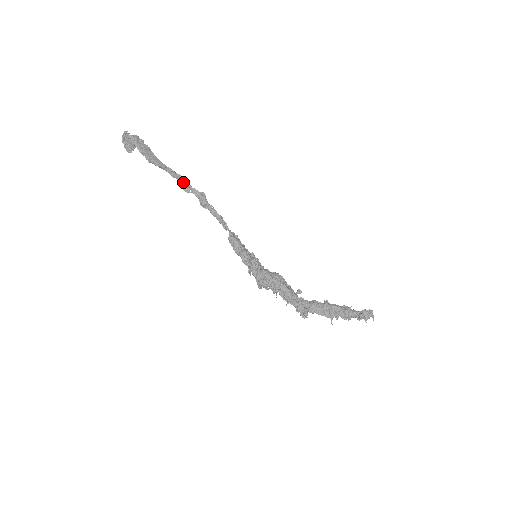
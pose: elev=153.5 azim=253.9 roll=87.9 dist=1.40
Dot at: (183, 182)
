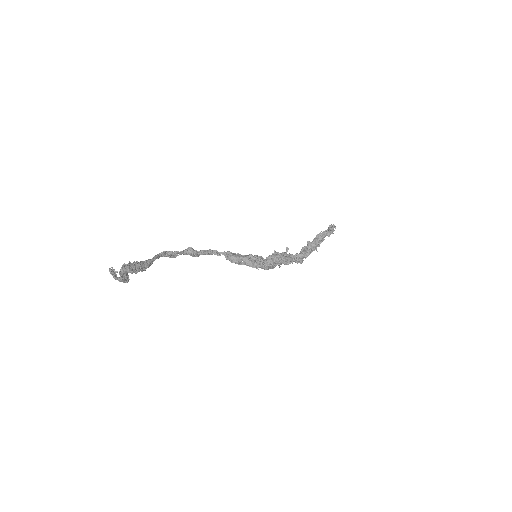
Dot at: (170, 255)
